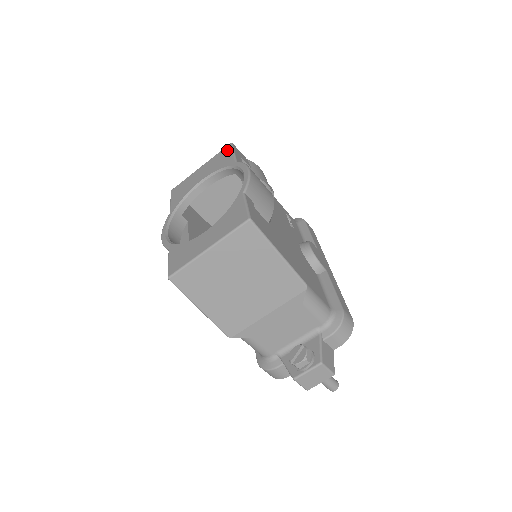
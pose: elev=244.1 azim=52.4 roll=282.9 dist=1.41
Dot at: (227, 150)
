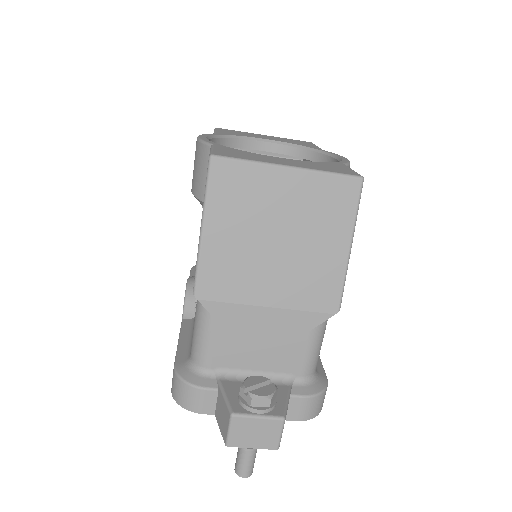
Dot at: (308, 142)
